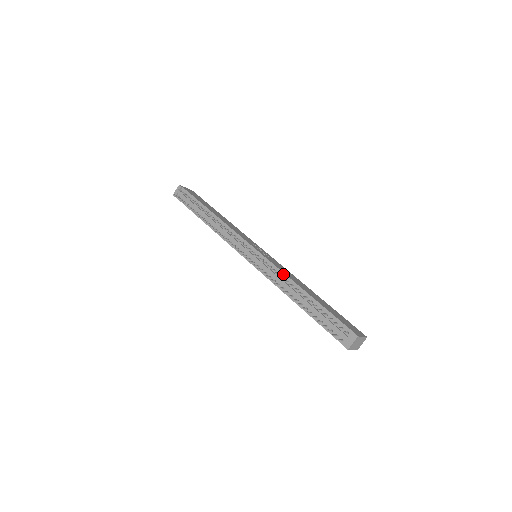
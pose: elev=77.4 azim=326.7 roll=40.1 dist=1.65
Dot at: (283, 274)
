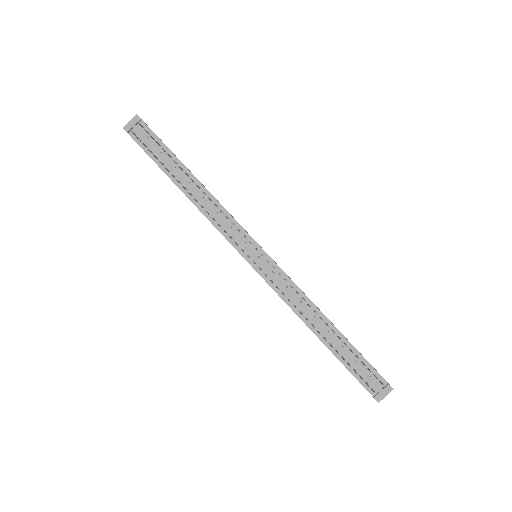
Dot at: (302, 294)
